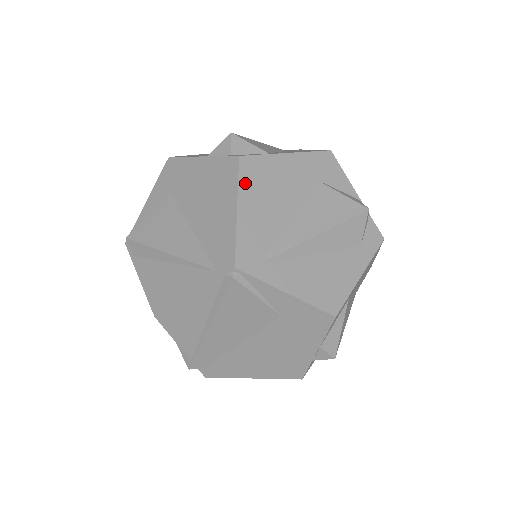
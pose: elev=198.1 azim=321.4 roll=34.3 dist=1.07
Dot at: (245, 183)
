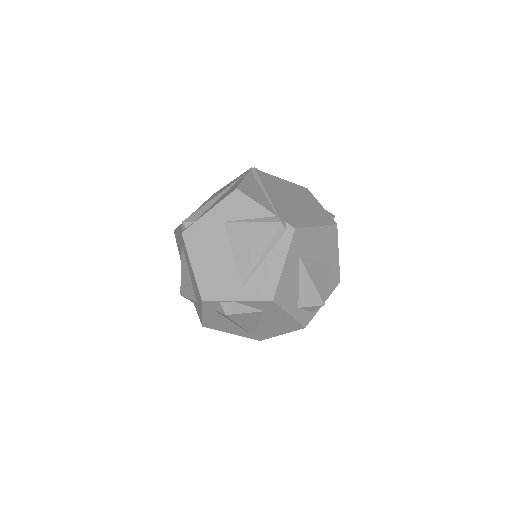
Dot at: occluded
